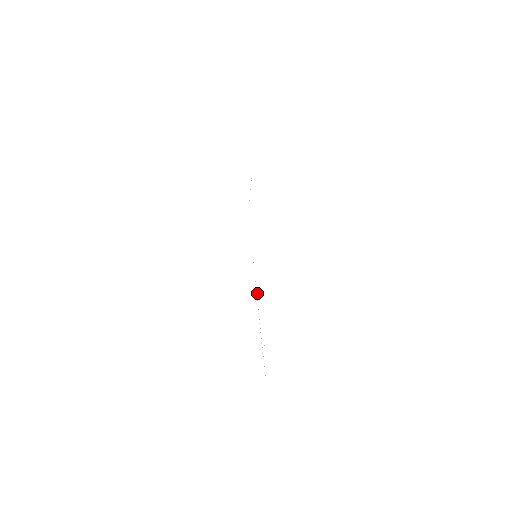
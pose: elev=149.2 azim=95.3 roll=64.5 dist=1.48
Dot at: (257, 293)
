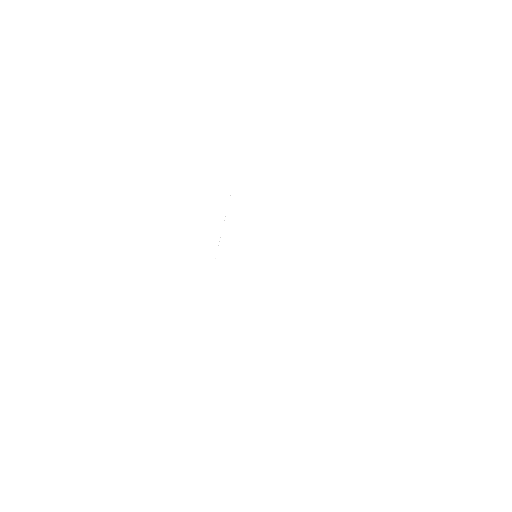
Dot at: occluded
